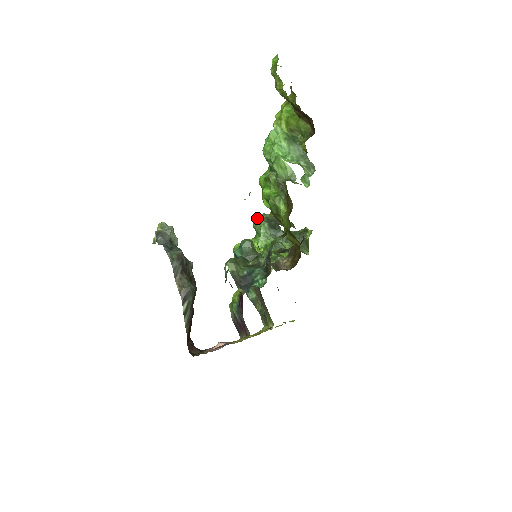
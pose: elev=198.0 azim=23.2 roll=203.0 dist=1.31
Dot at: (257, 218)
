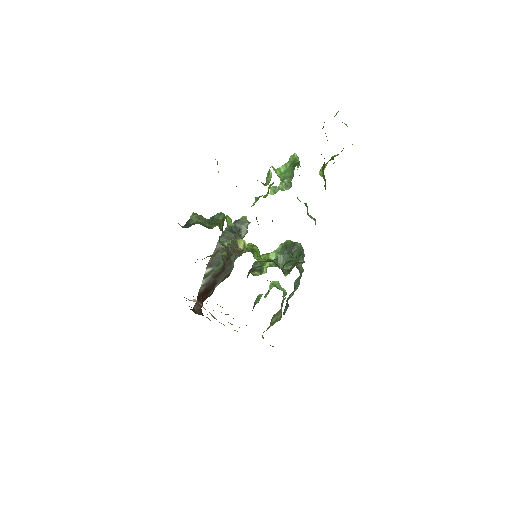
Dot at: occluded
